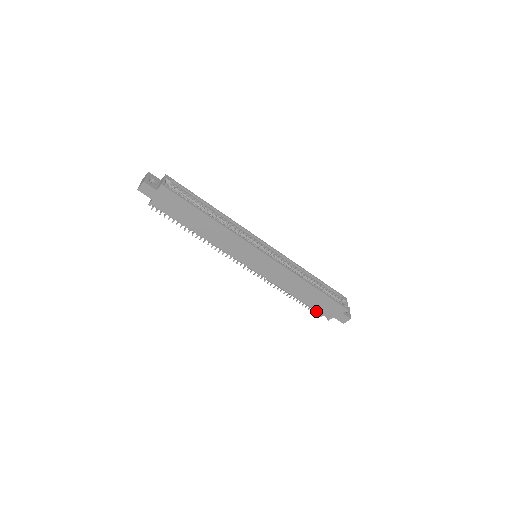
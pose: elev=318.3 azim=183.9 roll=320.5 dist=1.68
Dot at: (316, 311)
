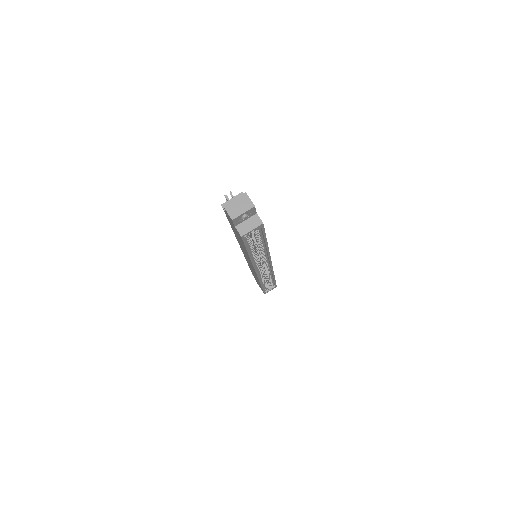
Dot at: occluded
